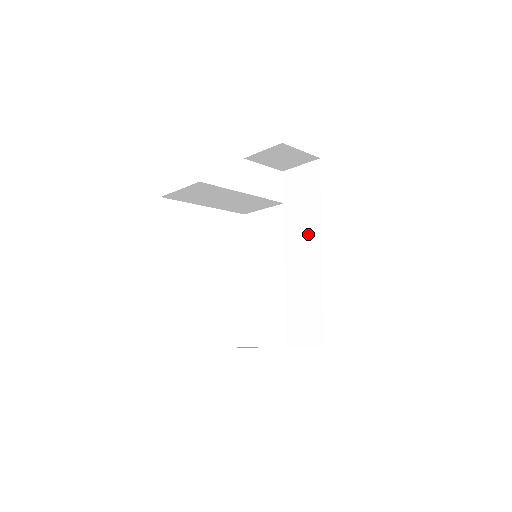
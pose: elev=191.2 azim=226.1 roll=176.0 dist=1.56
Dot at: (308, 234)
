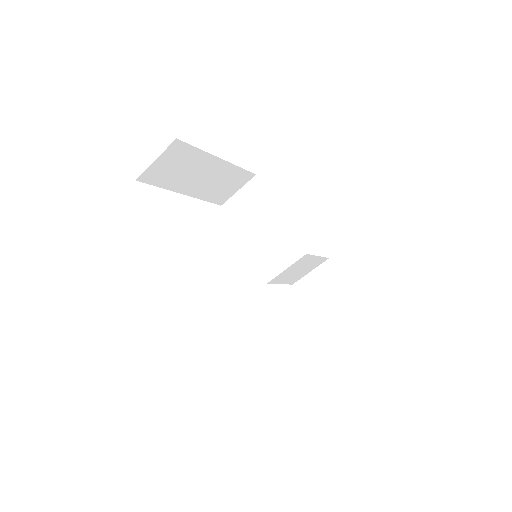
Dot at: occluded
